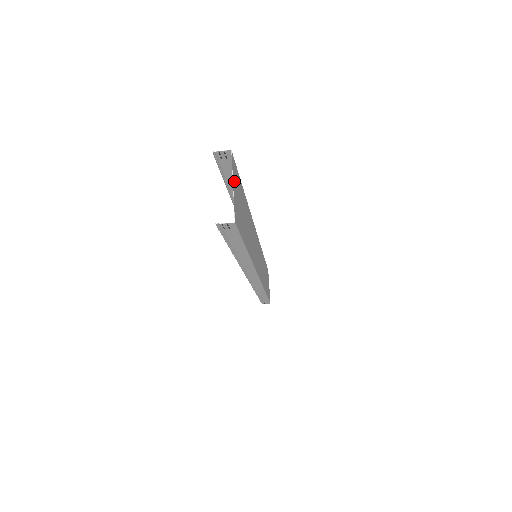
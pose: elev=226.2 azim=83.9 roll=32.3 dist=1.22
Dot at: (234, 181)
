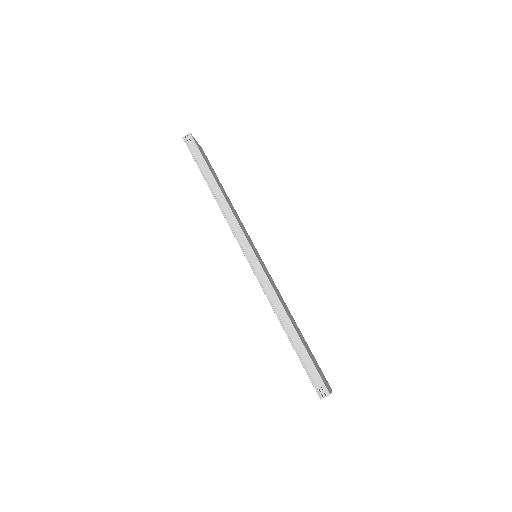
Dot at: (200, 147)
